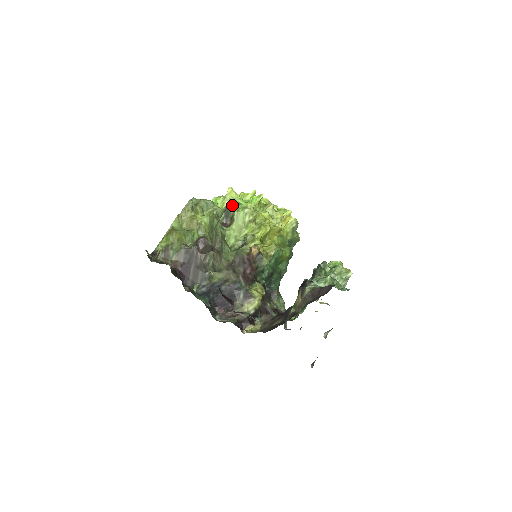
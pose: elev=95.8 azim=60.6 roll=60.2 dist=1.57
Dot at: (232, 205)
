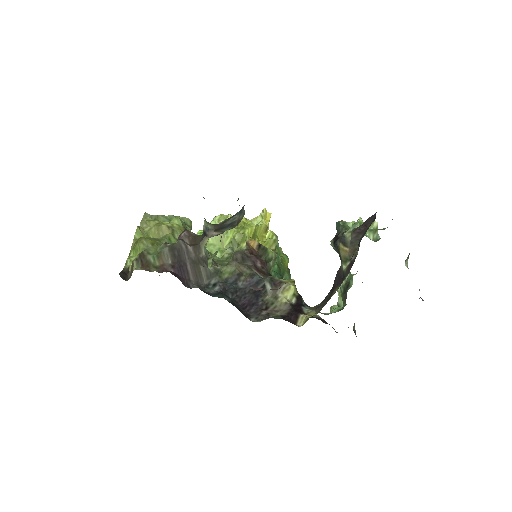
Dot at: occluded
